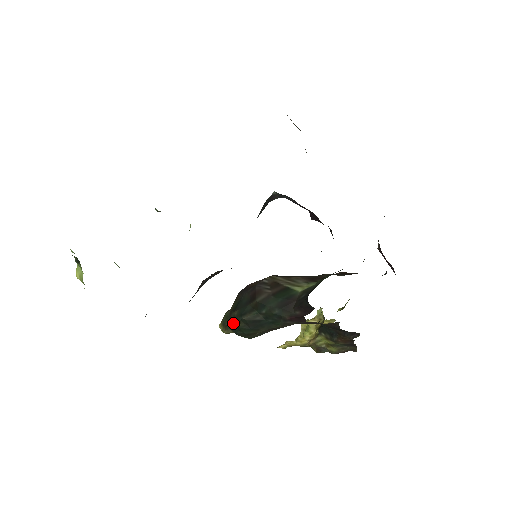
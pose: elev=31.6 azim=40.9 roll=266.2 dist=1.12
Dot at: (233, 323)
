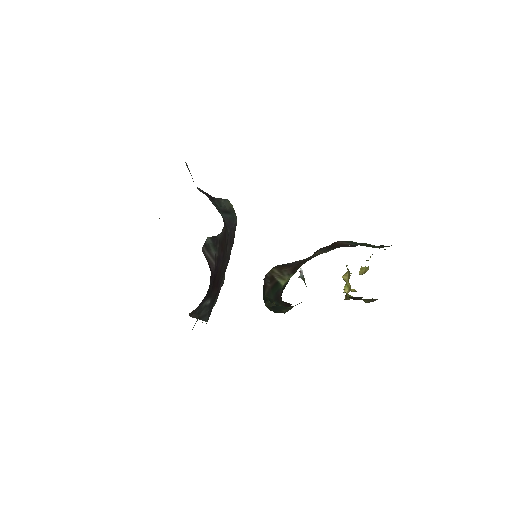
Dot at: occluded
